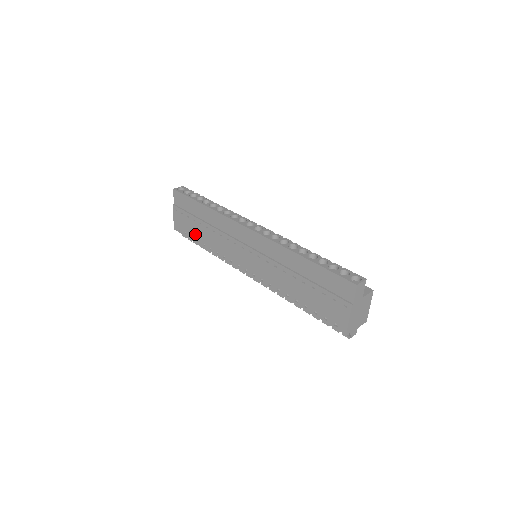
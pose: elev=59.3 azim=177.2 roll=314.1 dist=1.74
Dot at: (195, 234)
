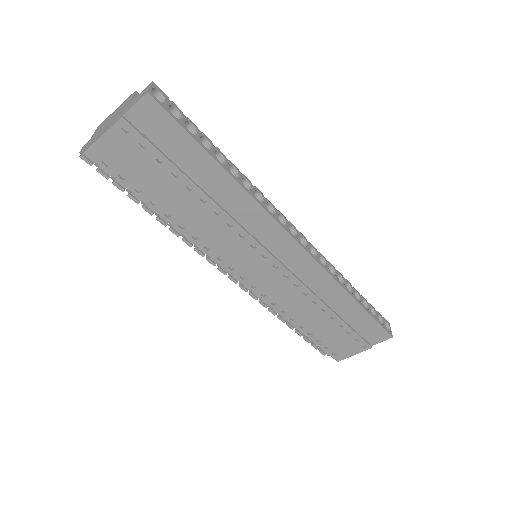
Dot at: (156, 193)
